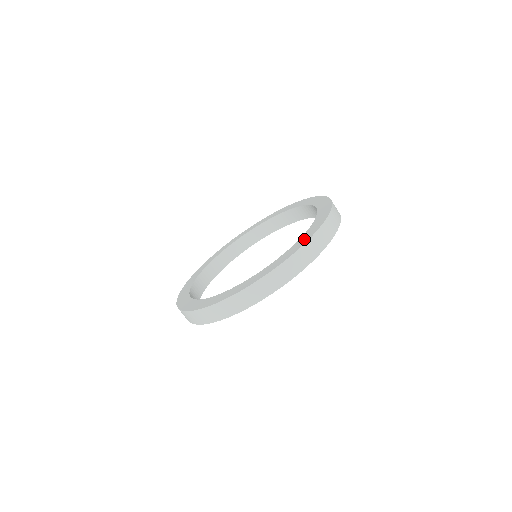
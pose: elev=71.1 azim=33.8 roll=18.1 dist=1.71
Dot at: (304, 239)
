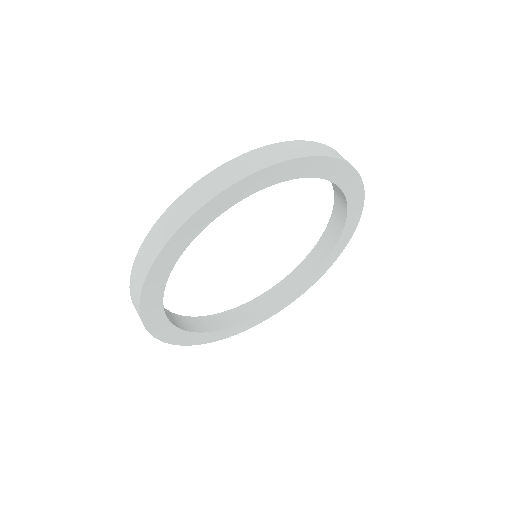
Dot at: occluded
